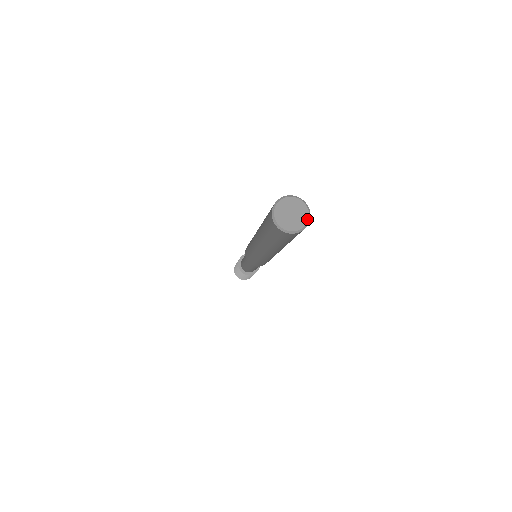
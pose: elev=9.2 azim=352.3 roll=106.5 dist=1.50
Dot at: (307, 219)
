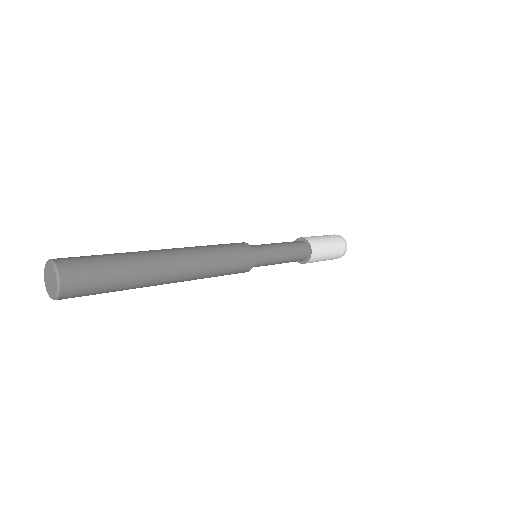
Dot at: (54, 271)
